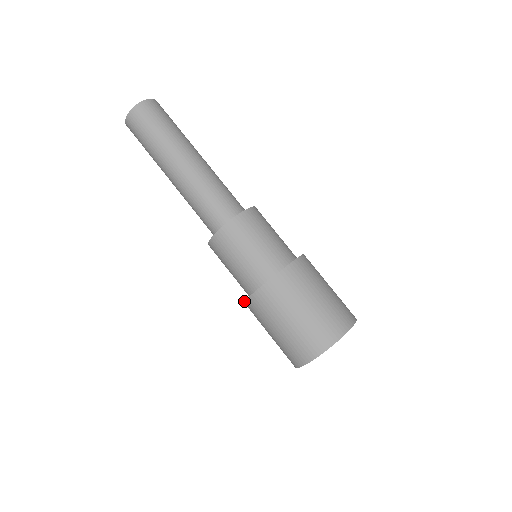
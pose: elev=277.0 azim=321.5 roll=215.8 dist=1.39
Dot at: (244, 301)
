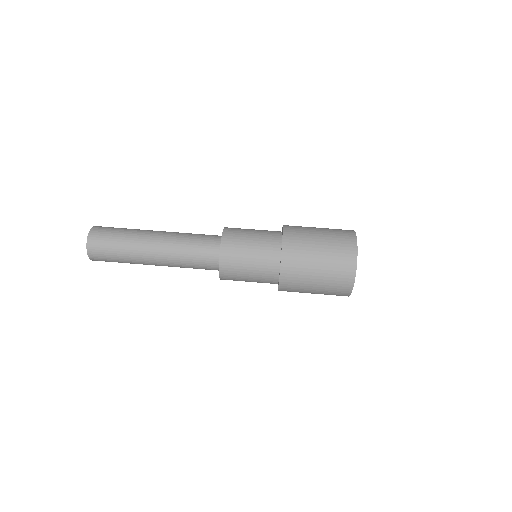
Dot at: occluded
